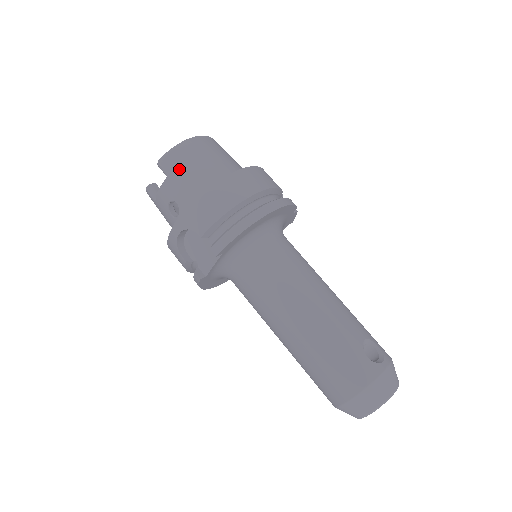
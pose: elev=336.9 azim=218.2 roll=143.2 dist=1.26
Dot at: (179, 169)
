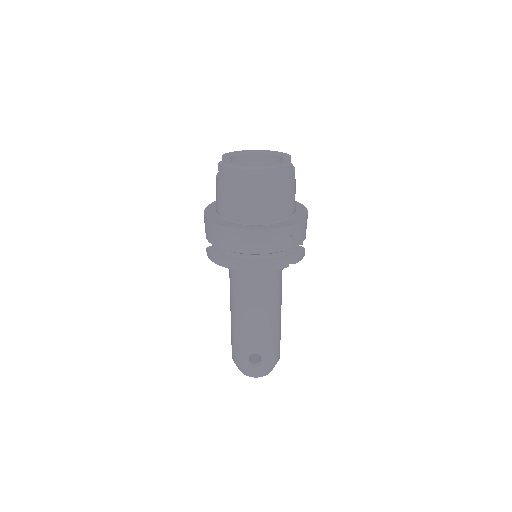
Dot at: (223, 185)
